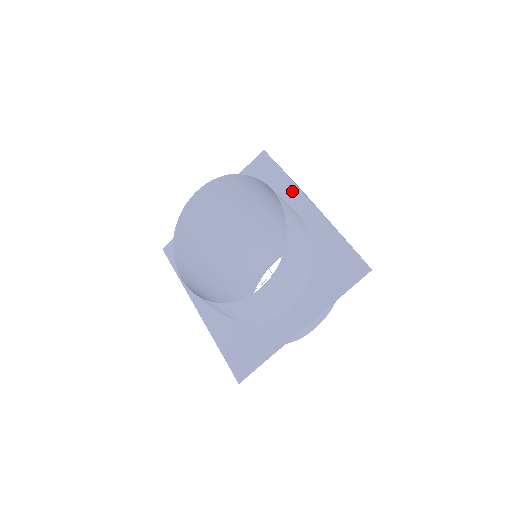
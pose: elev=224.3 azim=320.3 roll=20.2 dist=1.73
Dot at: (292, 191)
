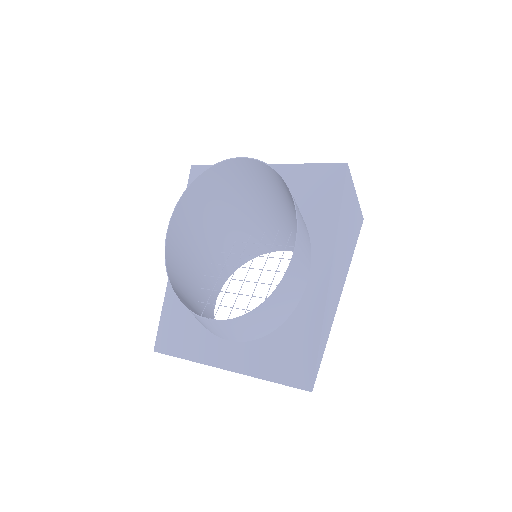
Dot at: (327, 241)
